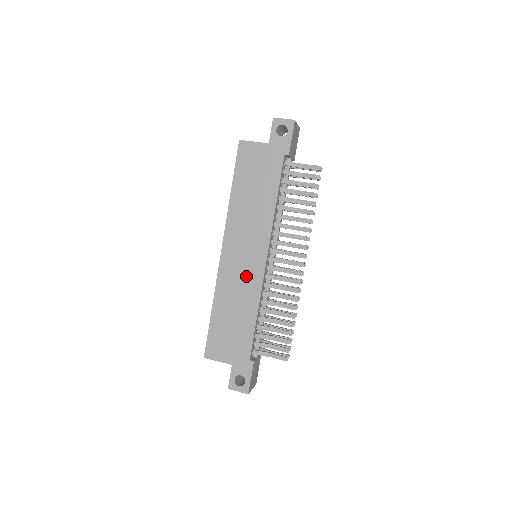
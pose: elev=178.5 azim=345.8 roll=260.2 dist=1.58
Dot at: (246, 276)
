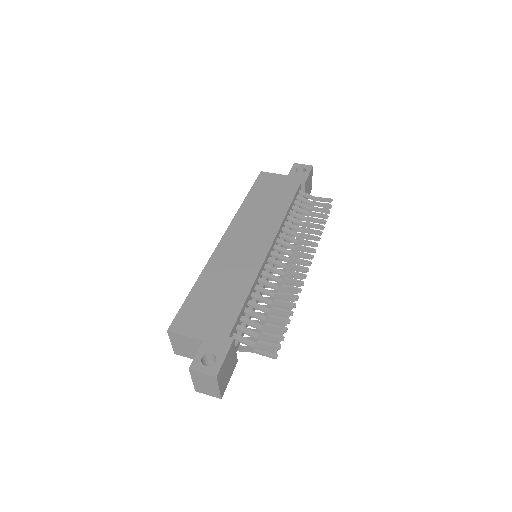
Dot at: (245, 258)
